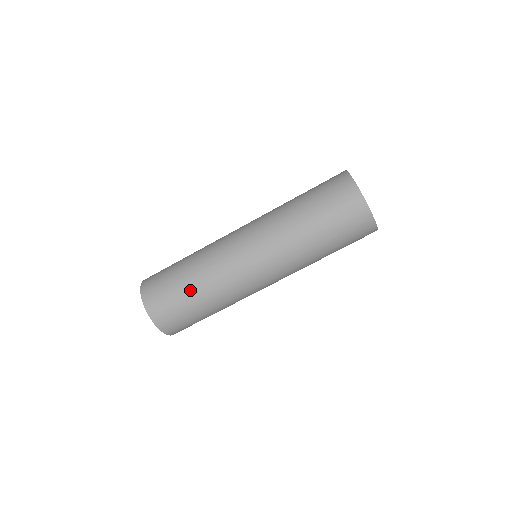
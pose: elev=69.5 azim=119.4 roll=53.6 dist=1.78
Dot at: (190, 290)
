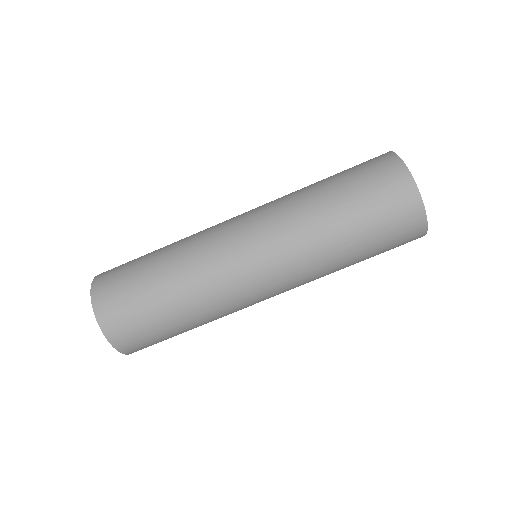
Dot at: (168, 307)
